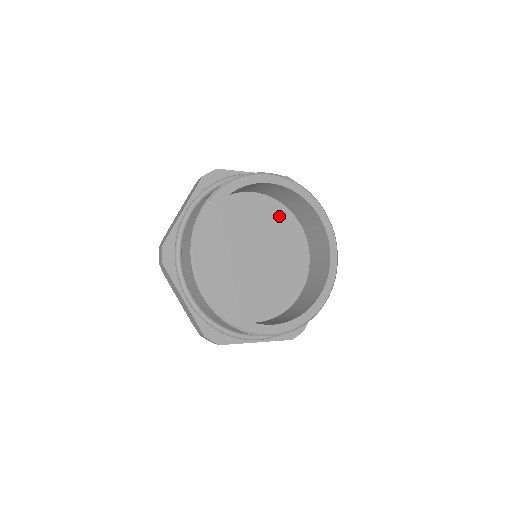
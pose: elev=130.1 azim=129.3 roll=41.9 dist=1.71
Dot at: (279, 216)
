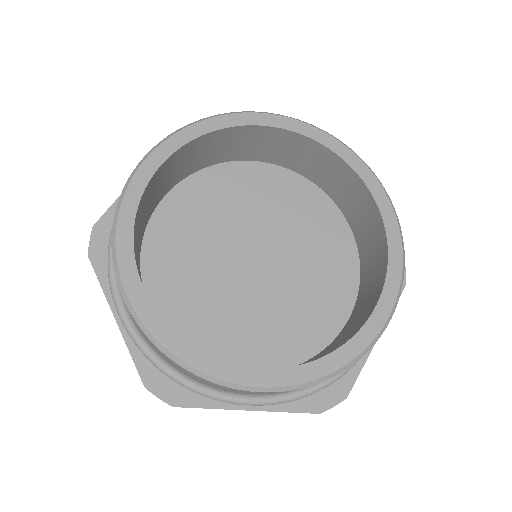
Dot at: (304, 199)
